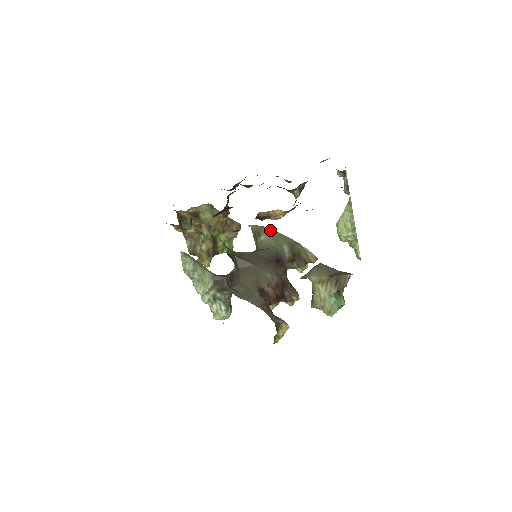
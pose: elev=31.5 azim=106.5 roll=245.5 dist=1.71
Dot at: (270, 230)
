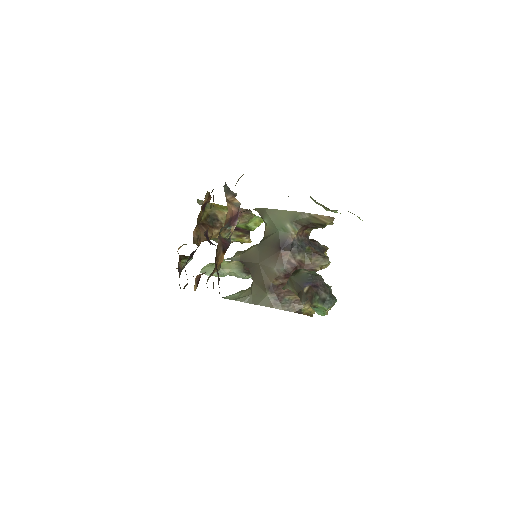
Dot at: (269, 211)
